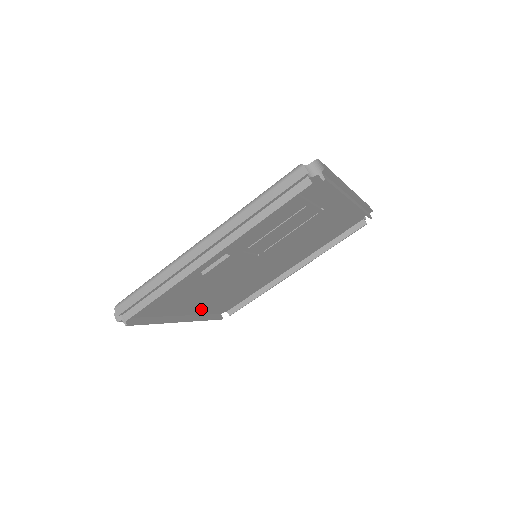
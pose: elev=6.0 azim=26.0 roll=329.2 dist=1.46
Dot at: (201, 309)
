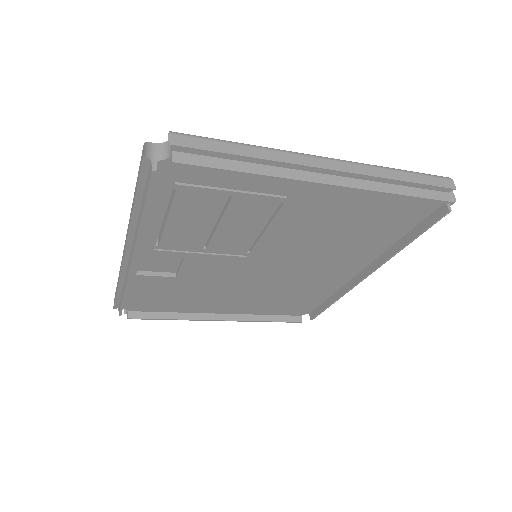
Dot at: (249, 309)
